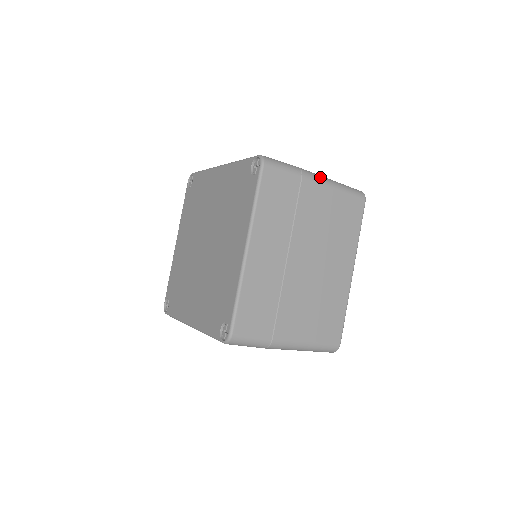
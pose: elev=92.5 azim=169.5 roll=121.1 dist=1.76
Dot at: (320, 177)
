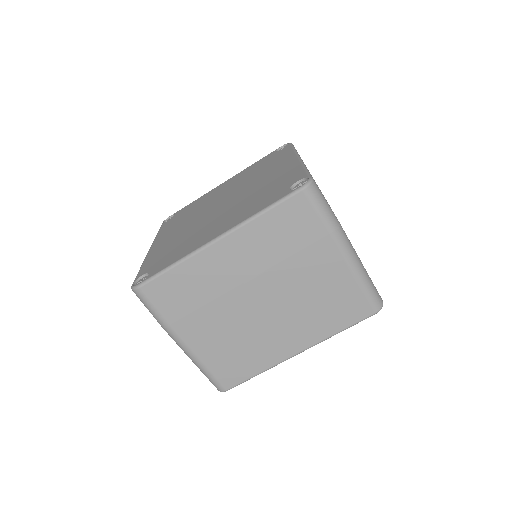
Dot at: (351, 252)
